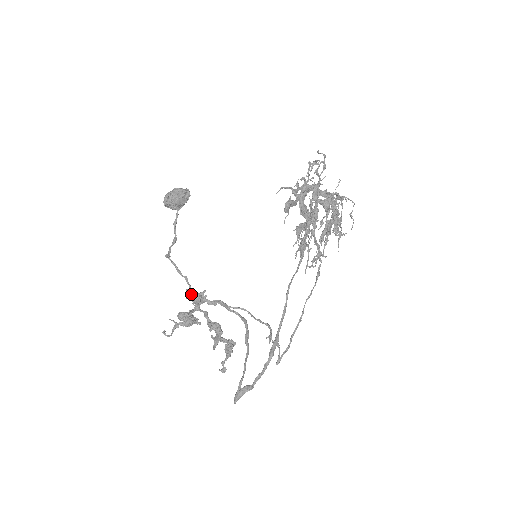
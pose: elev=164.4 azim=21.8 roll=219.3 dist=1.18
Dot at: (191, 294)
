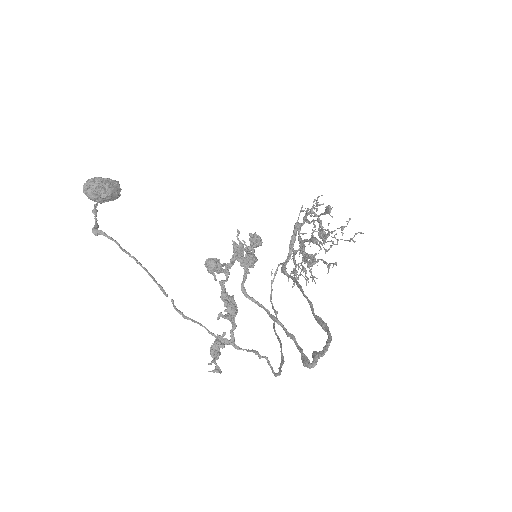
Dot at: (255, 232)
